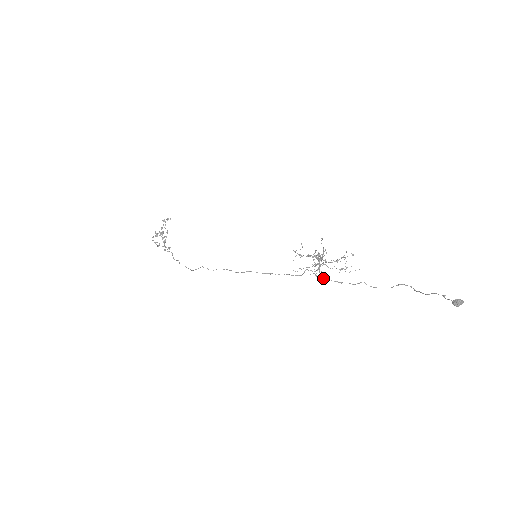
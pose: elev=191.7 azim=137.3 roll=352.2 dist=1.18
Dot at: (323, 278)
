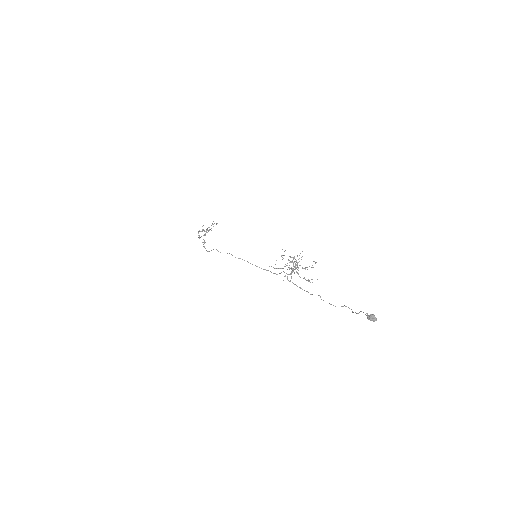
Dot at: occluded
